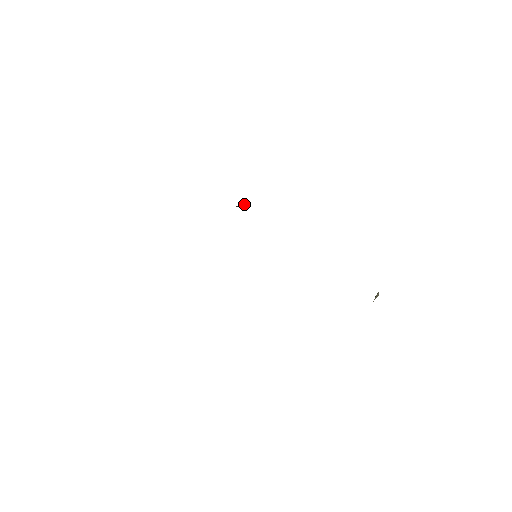
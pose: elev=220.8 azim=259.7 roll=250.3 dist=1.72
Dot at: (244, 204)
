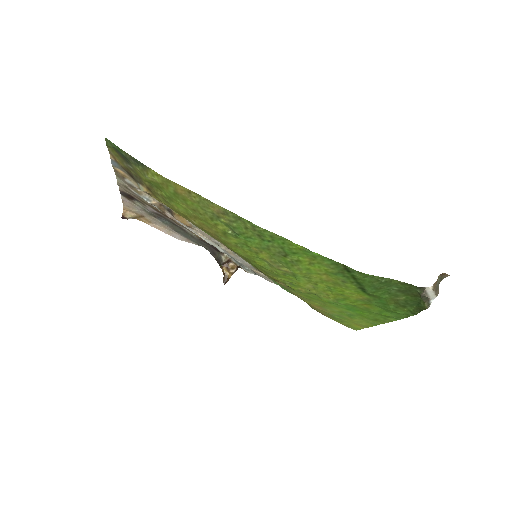
Dot at: (235, 265)
